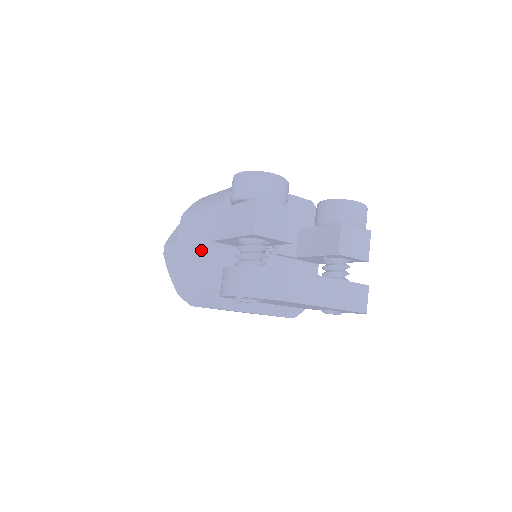
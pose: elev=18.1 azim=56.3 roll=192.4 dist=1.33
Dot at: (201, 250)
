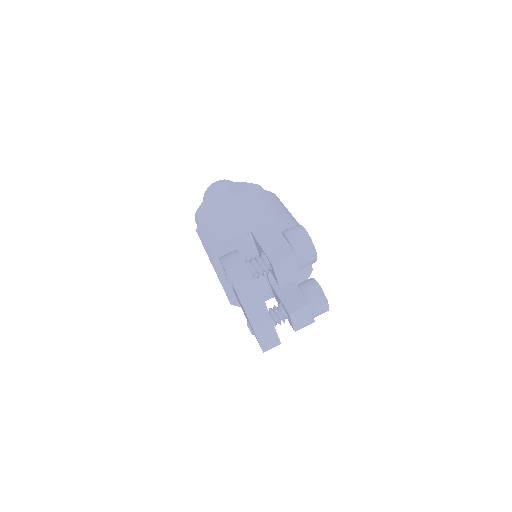
Dot at: (240, 224)
